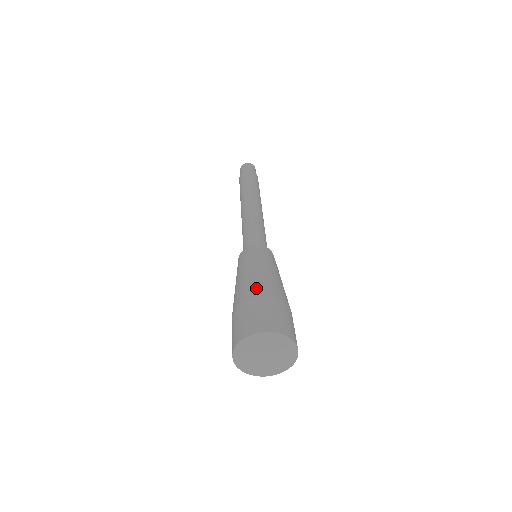
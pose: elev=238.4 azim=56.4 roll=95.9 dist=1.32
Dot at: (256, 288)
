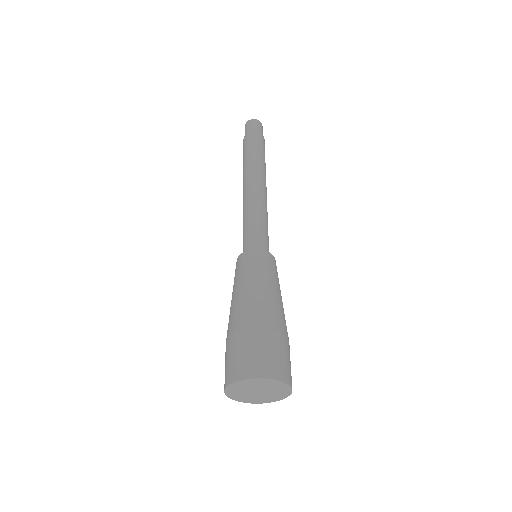
Dot at: (277, 318)
